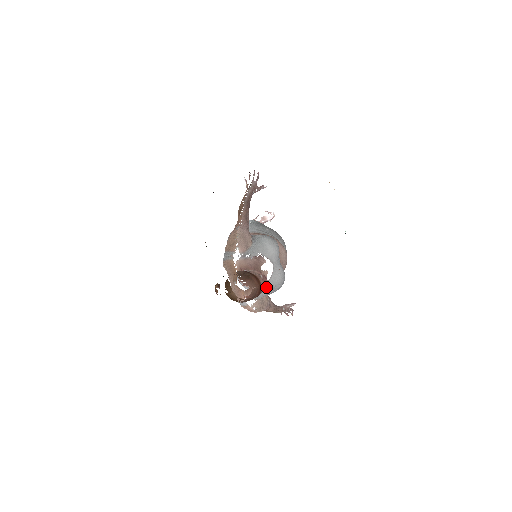
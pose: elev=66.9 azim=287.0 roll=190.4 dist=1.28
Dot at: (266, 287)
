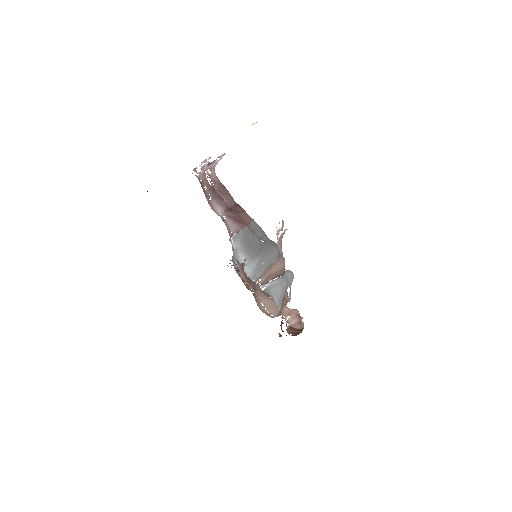
Dot at: occluded
